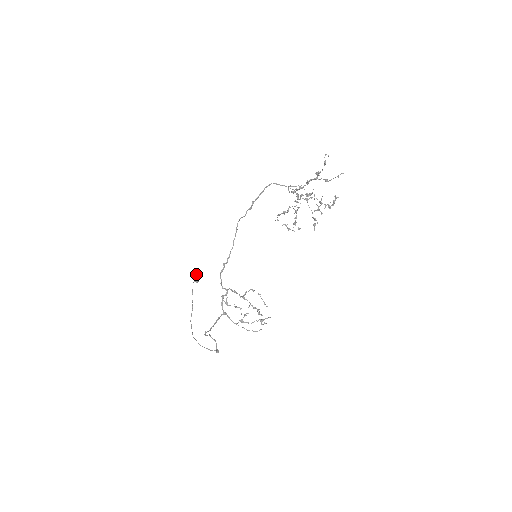
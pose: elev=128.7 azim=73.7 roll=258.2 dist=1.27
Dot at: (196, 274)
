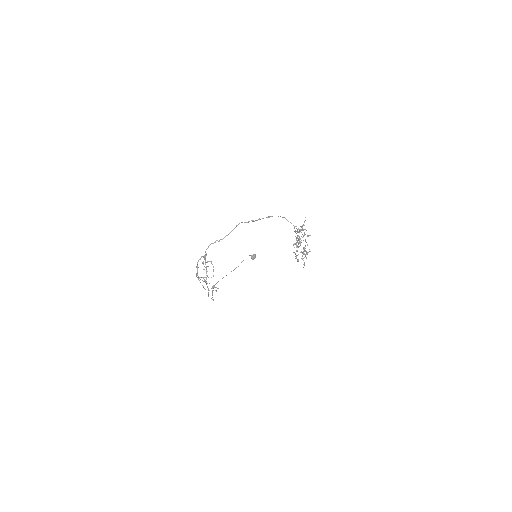
Dot at: (255, 254)
